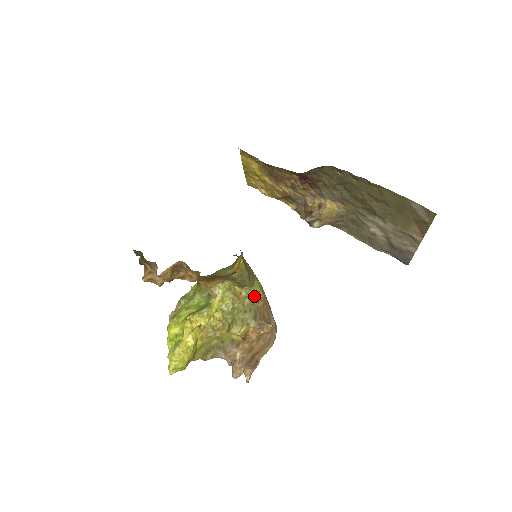
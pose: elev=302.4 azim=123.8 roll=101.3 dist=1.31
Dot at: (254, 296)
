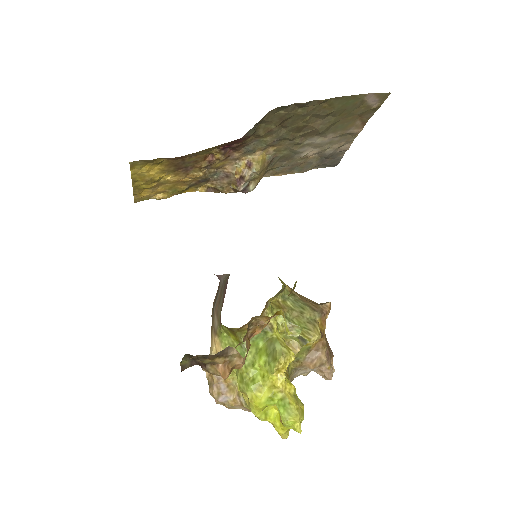
Dot at: (287, 293)
